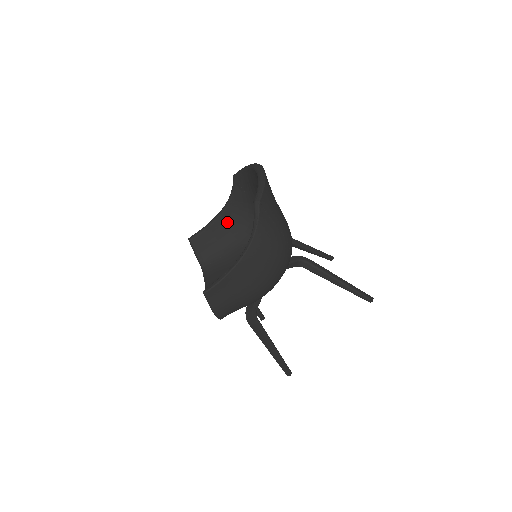
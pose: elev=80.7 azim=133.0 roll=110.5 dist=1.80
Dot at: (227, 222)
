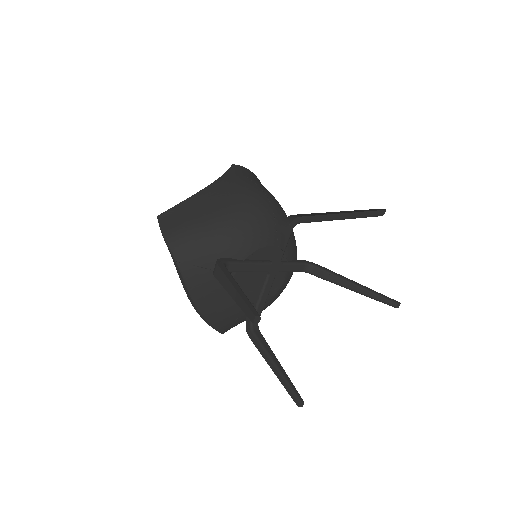
Dot at: occluded
